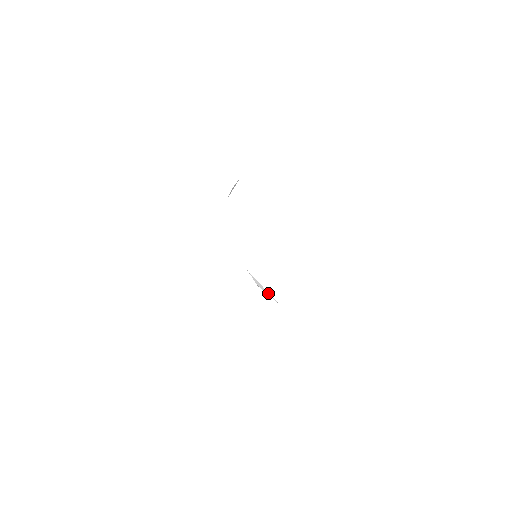
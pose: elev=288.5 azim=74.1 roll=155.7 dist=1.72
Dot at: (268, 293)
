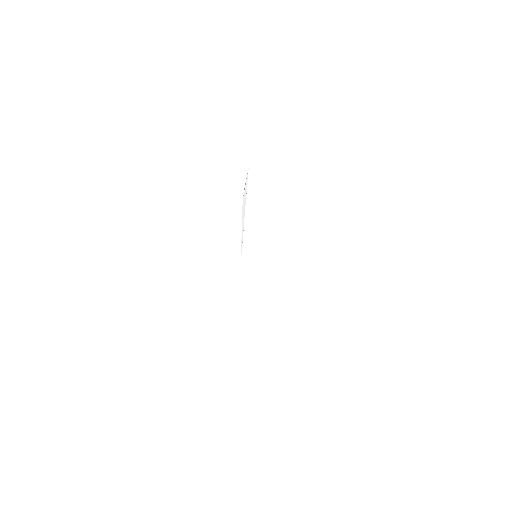
Dot at: occluded
